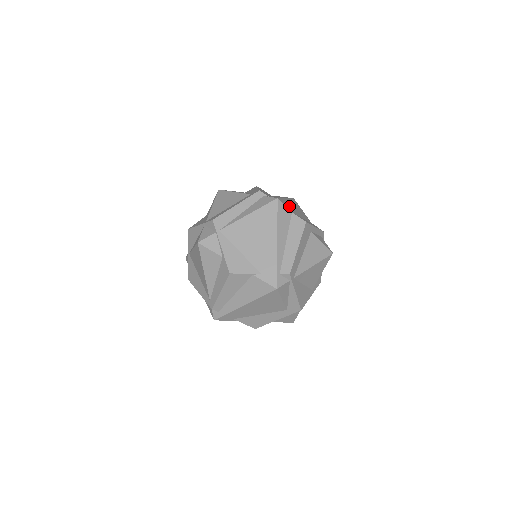
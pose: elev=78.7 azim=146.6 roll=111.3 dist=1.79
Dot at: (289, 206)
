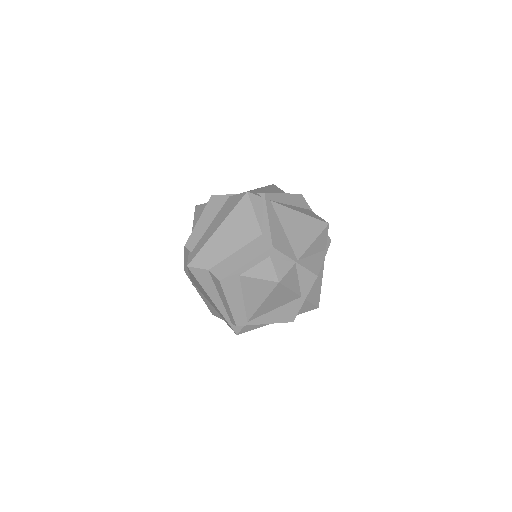
Dot at: (210, 255)
